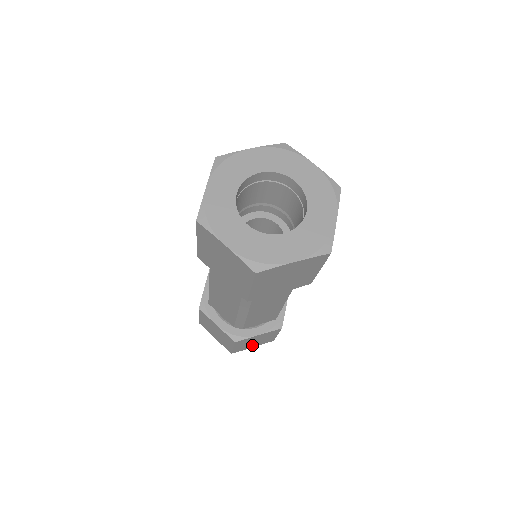
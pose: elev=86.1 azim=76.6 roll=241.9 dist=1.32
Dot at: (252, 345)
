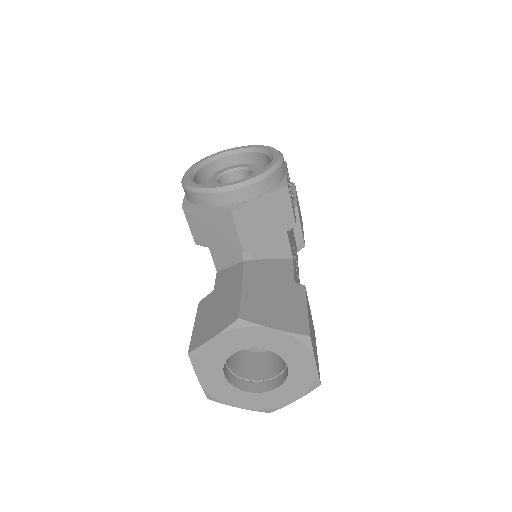
Dot at: occluded
